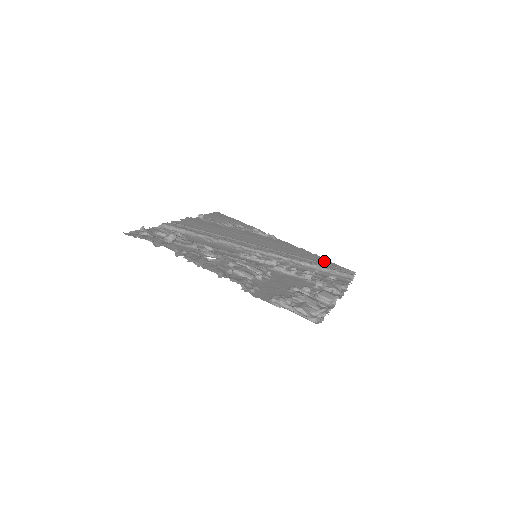
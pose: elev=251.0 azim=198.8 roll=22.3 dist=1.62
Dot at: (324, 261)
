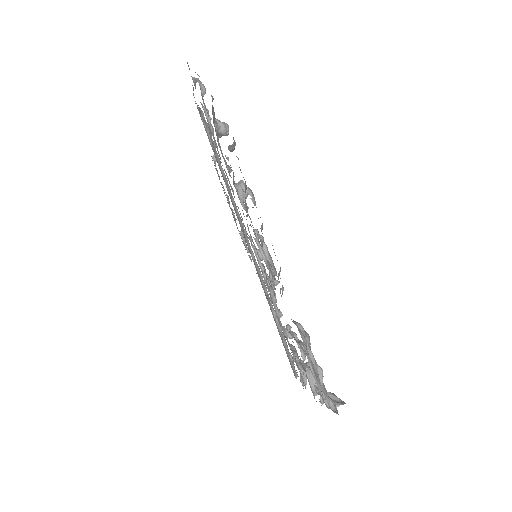
Dot at: occluded
